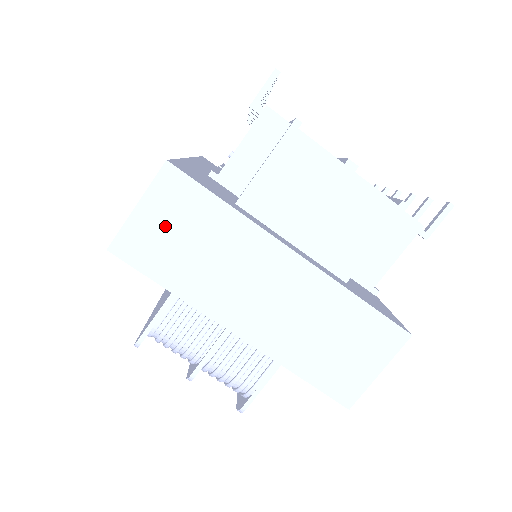
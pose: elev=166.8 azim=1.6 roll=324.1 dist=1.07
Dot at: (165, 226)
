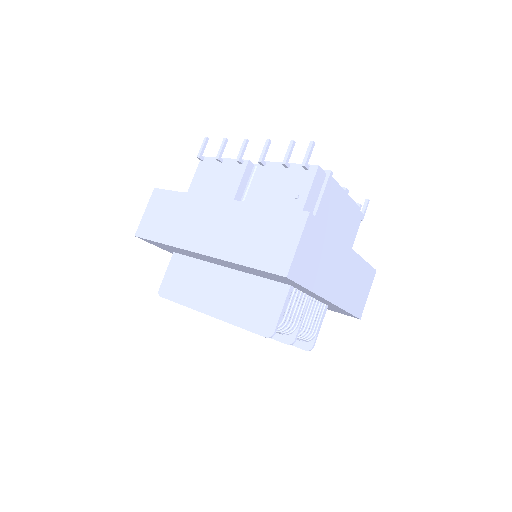
Dot at: (308, 251)
